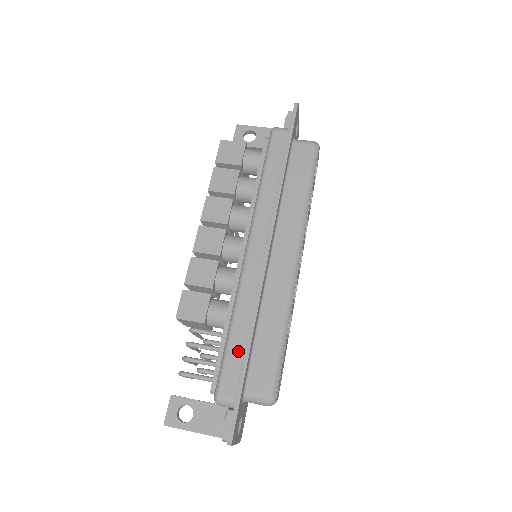
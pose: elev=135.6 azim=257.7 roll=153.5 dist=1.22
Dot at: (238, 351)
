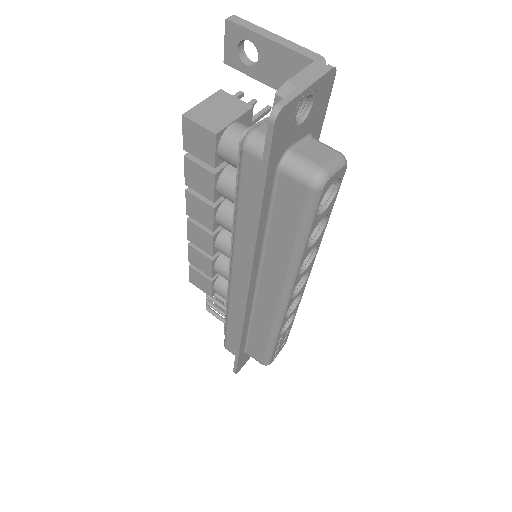
Dot at: (234, 337)
